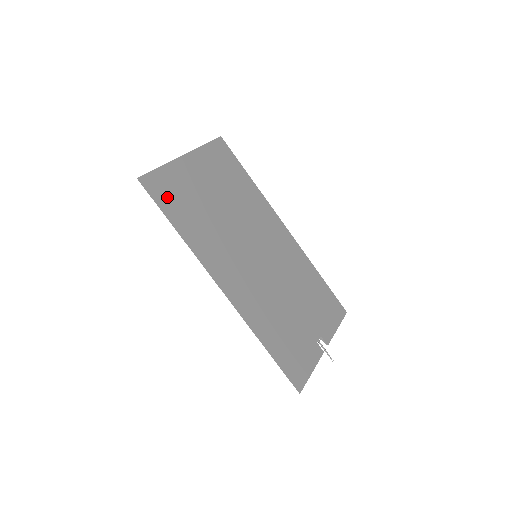
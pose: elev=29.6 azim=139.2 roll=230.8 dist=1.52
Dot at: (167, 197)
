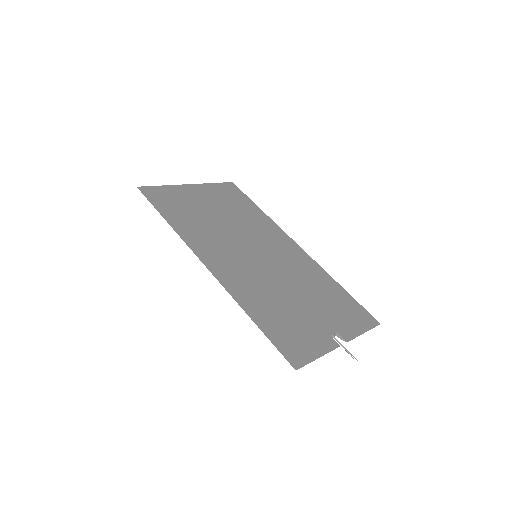
Dot at: (163, 201)
